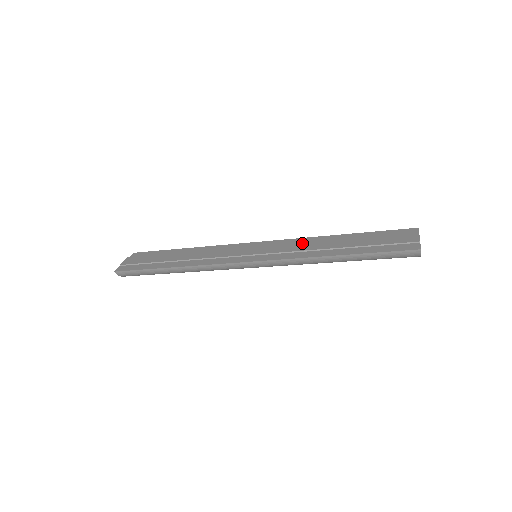
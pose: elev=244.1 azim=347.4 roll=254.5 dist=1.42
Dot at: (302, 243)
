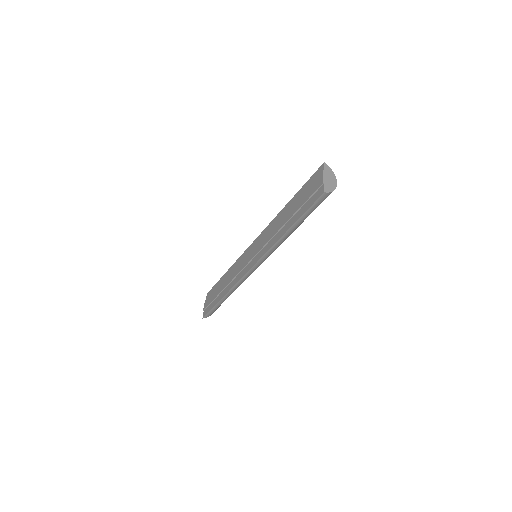
Dot at: (270, 230)
